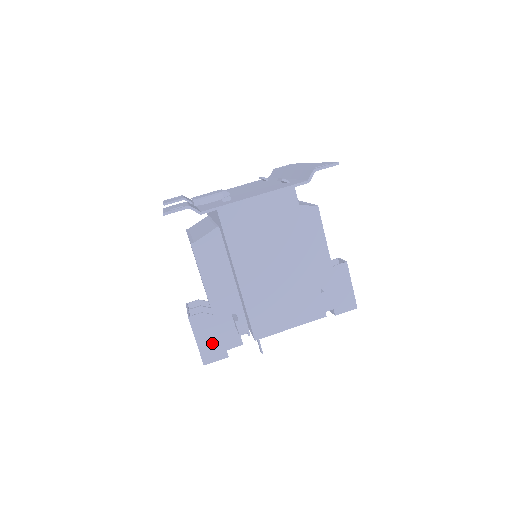
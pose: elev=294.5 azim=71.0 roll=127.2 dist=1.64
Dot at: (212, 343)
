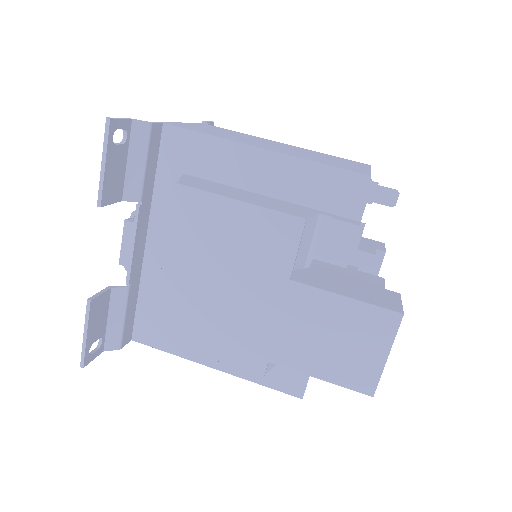
Dot at: (360, 290)
